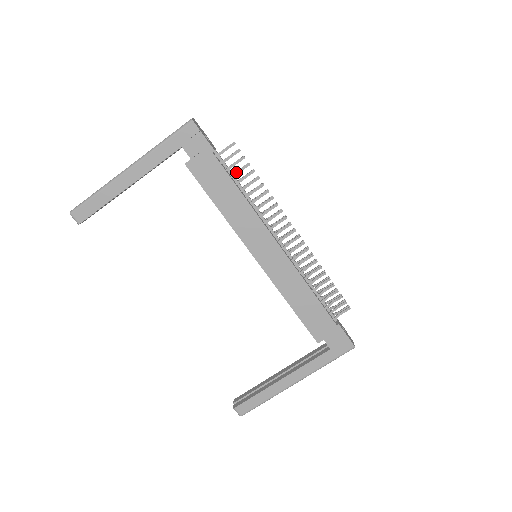
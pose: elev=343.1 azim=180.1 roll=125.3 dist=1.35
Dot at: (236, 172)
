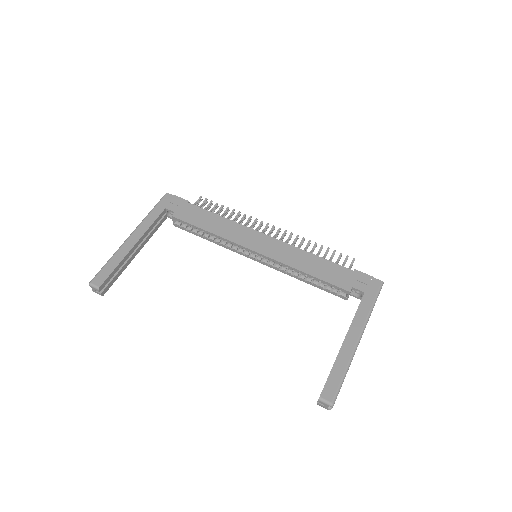
Dot at: (211, 210)
